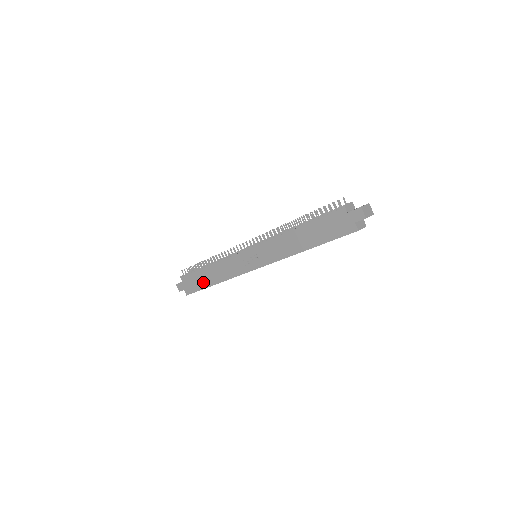
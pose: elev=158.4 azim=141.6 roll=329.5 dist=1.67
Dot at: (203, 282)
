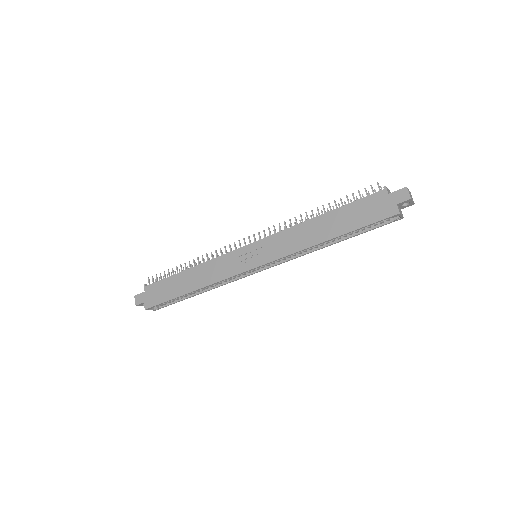
Dot at: (175, 290)
